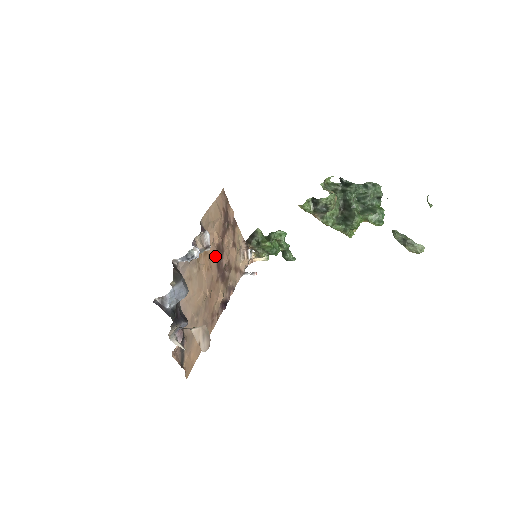
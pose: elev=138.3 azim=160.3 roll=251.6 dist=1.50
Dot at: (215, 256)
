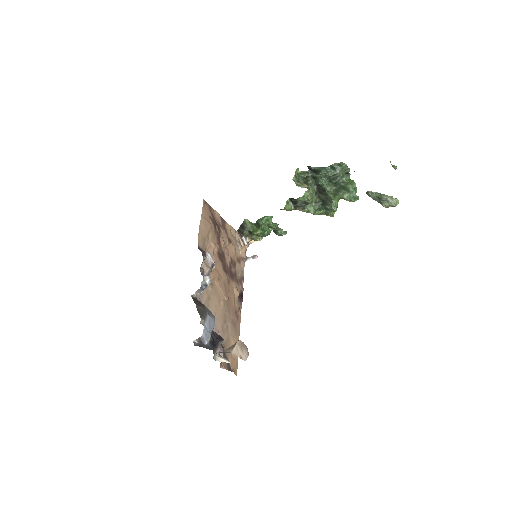
Dot at: (219, 263)
